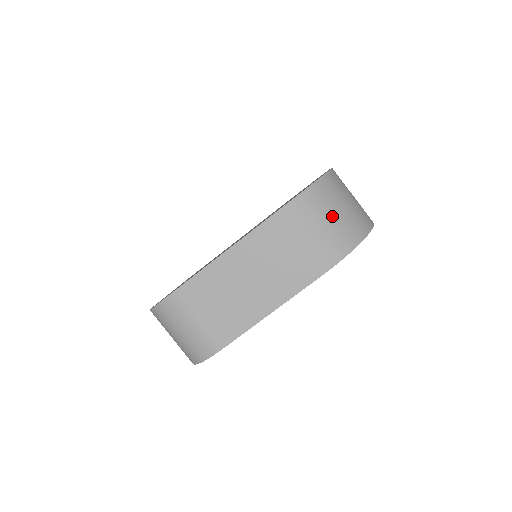
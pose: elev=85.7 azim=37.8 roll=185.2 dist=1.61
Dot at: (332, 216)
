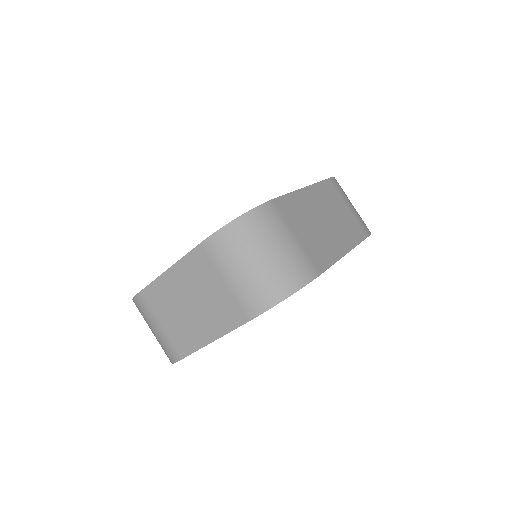
Dot at: occluded
